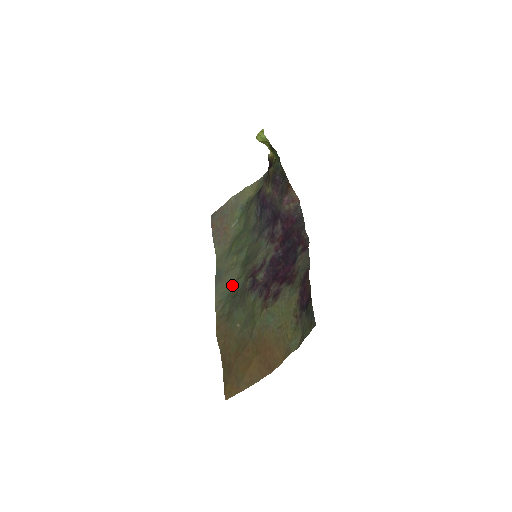
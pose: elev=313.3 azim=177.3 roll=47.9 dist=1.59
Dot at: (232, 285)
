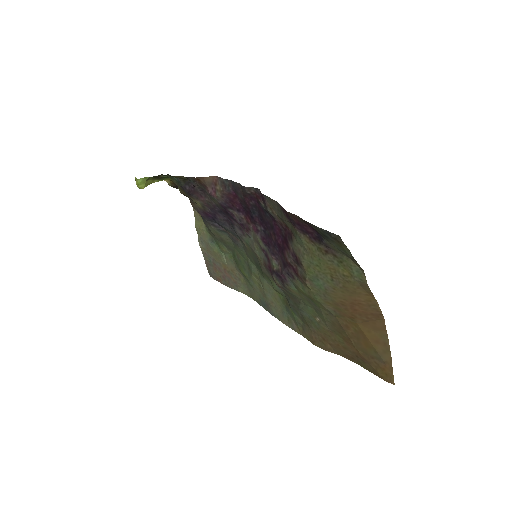
Dot at: (278, 298)
